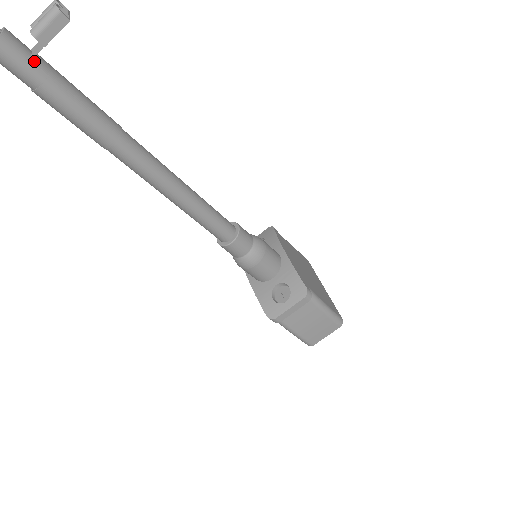
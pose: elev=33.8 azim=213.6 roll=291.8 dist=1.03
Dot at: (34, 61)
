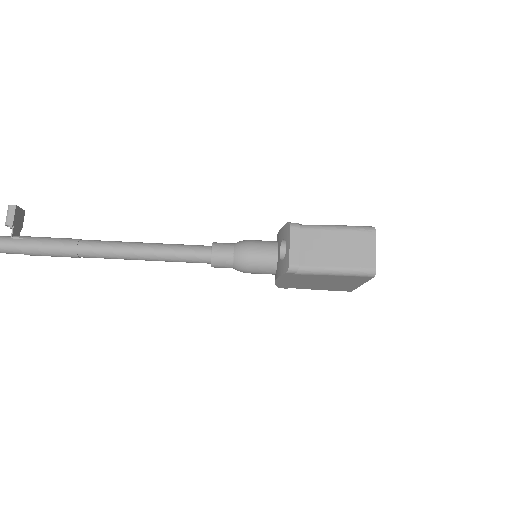
Dot at: (14, 237)
